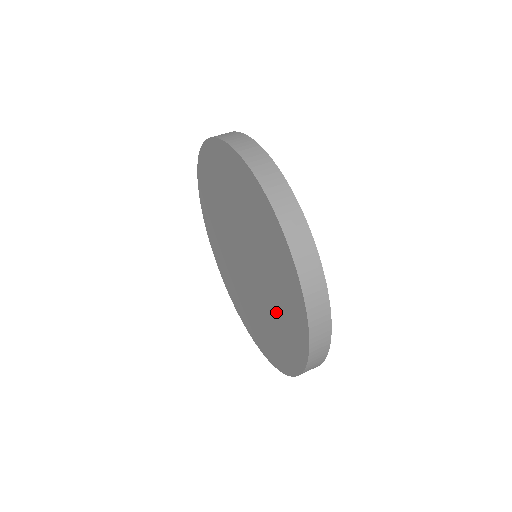
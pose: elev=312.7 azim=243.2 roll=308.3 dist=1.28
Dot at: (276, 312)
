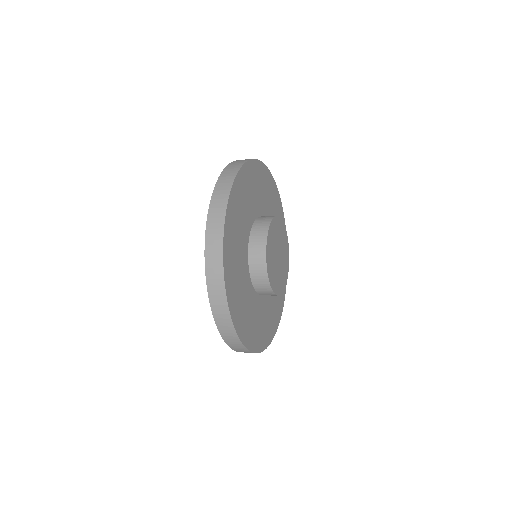
Dot at: occluded
